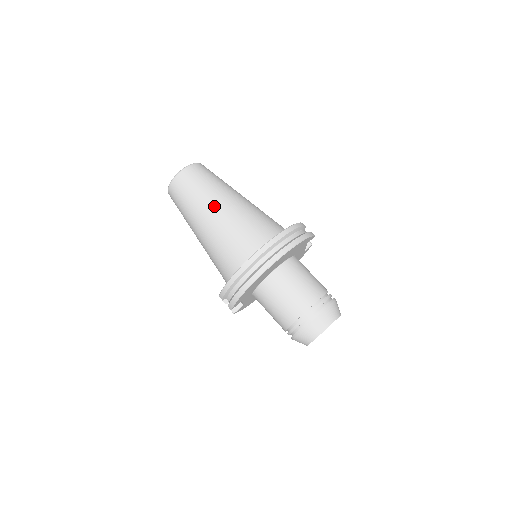
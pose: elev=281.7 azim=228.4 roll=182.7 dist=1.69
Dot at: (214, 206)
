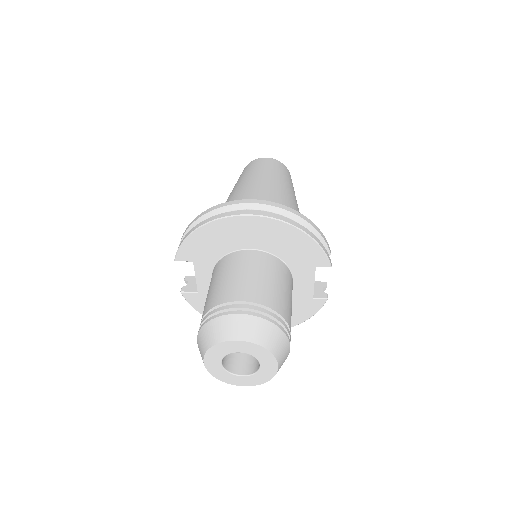
Dot at: (259, 180)
